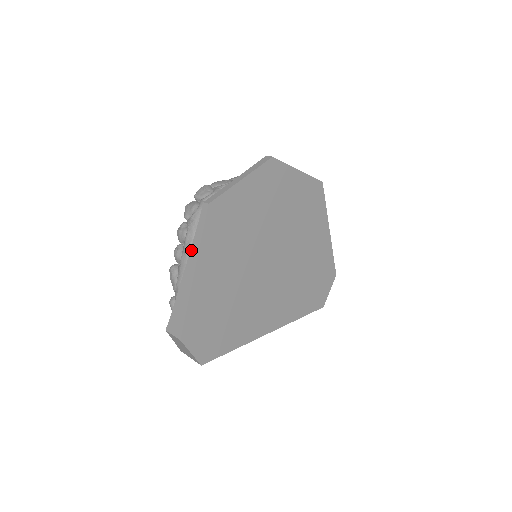
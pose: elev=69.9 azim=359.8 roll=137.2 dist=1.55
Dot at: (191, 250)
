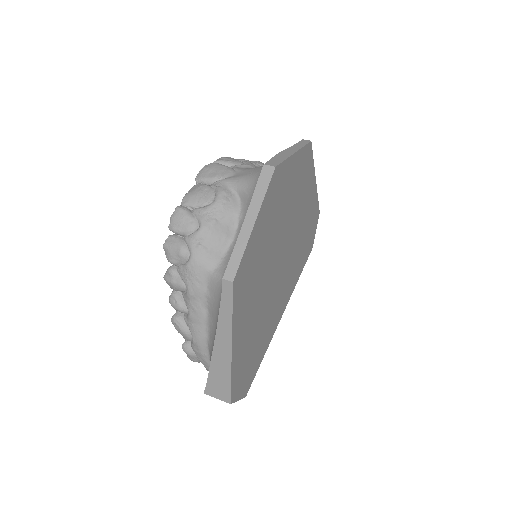
Dot at: (218, 327)
